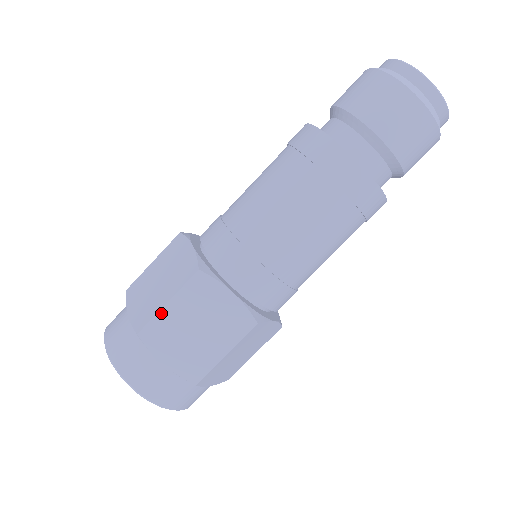
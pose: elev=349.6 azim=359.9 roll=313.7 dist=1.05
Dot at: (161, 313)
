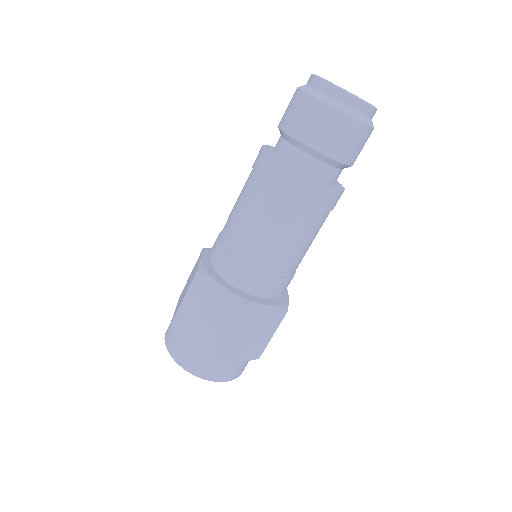
Dot at: (182, 306)
